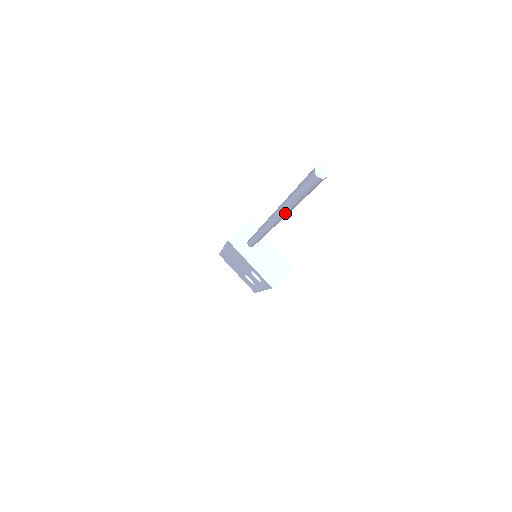
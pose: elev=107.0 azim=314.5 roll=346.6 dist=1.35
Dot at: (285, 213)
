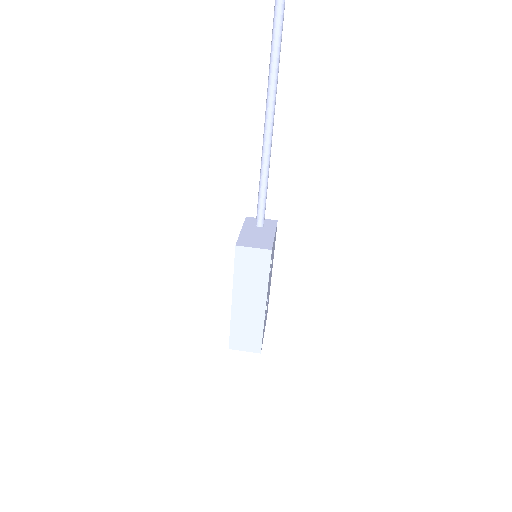
Dot at: (272, 43)
